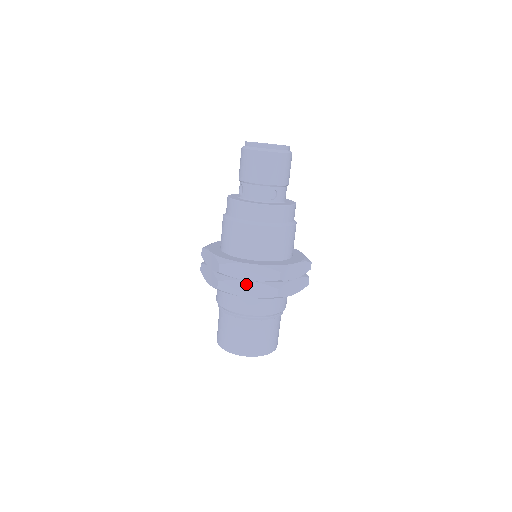
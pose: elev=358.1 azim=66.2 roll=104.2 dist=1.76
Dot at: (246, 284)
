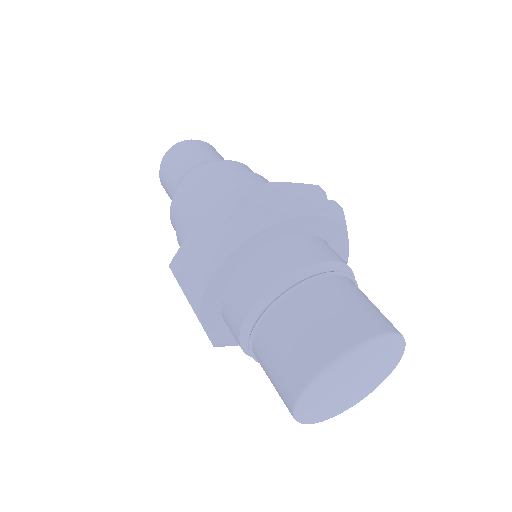
Dot at: (291, 202)
